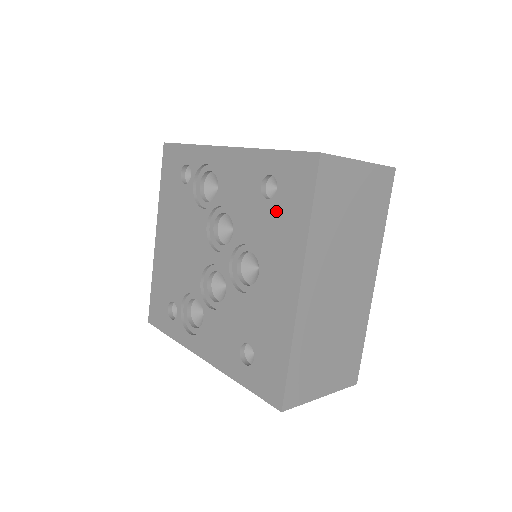
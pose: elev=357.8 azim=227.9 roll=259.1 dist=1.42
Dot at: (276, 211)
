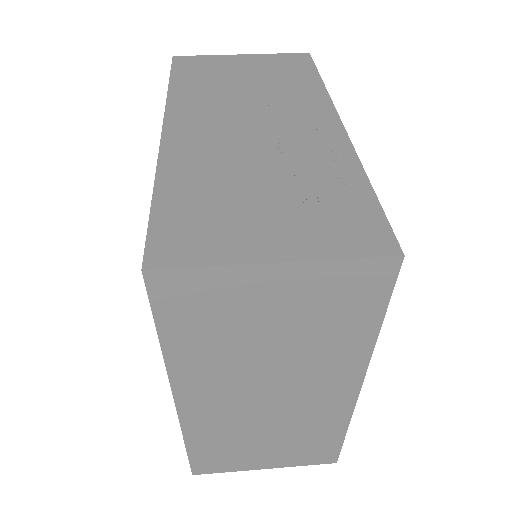
Dot at: occluded
